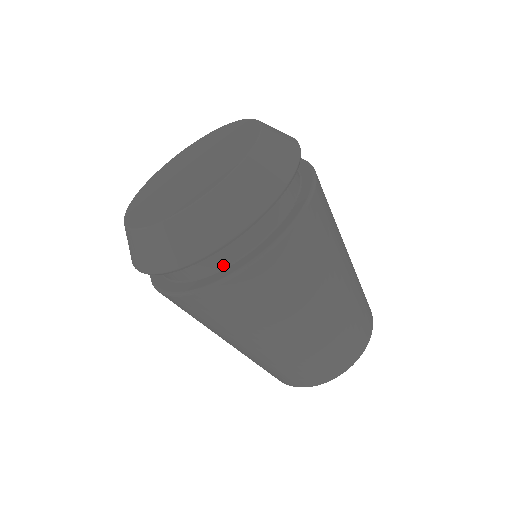
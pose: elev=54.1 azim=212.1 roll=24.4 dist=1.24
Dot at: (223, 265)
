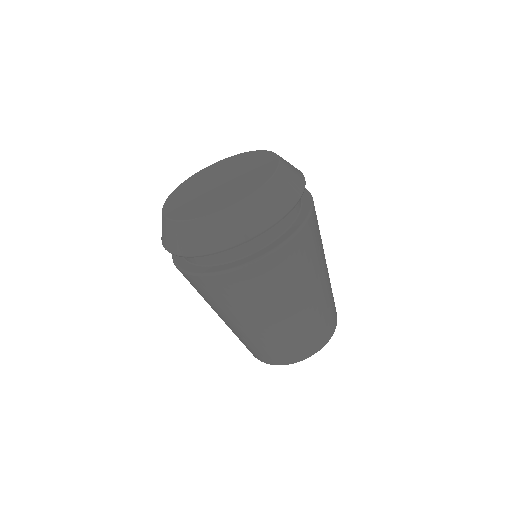
Dot at: (227, 260)
